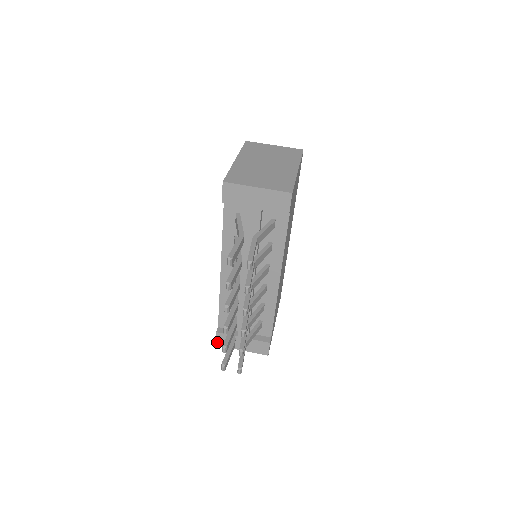
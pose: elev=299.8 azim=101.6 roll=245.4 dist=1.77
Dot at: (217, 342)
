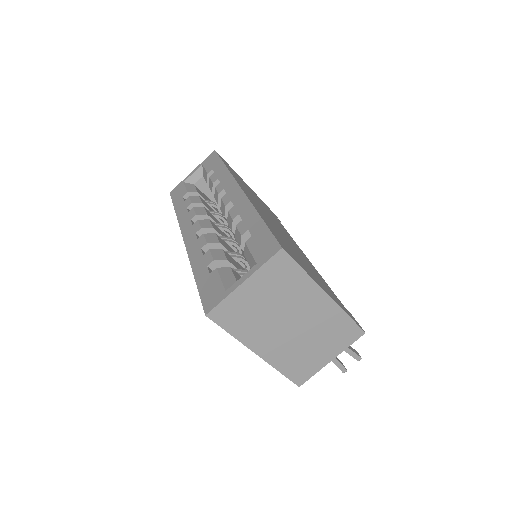
Dot at: occluded
